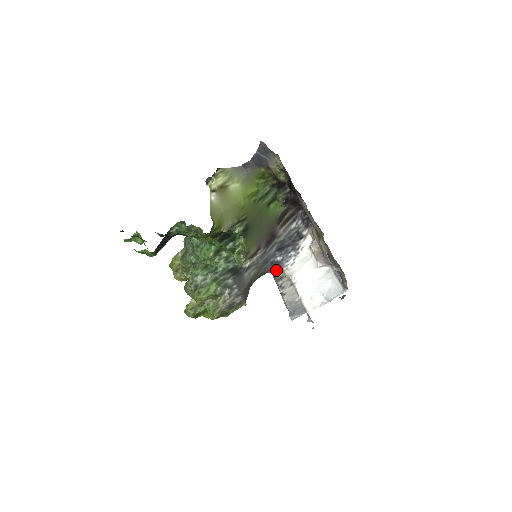
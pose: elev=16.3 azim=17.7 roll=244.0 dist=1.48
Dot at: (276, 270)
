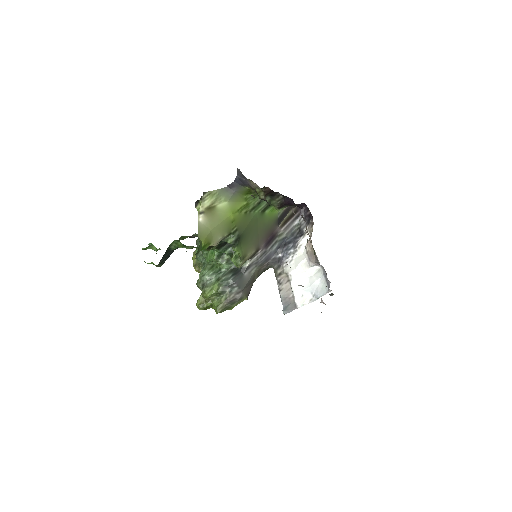
Dot at: (277, 266)
